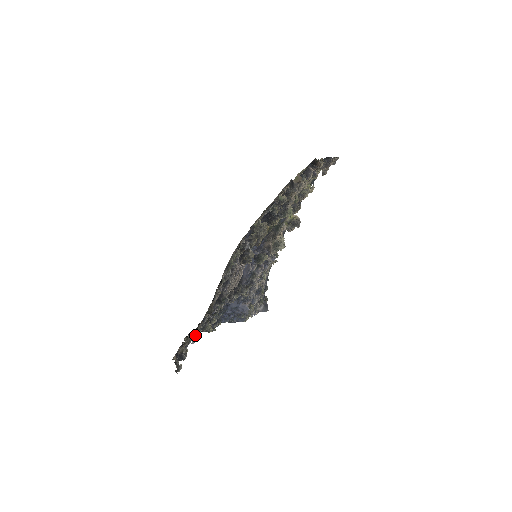
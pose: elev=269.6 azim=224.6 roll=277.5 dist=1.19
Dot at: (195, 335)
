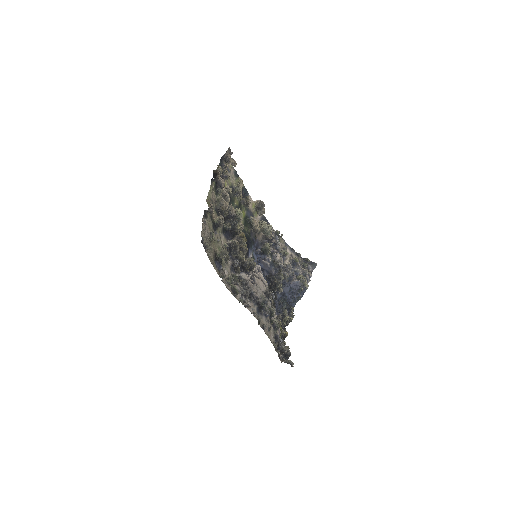
Dot at: (276, 337)
